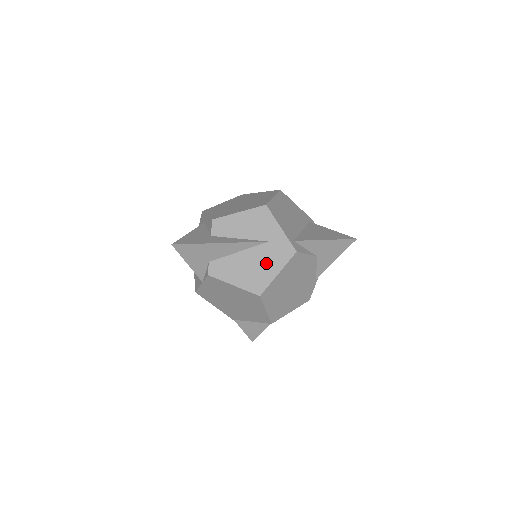
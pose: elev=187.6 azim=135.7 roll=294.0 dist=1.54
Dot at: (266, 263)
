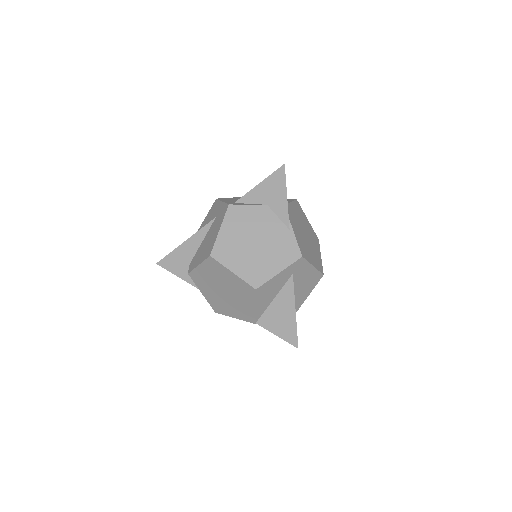
Dot at: (214, 231)
